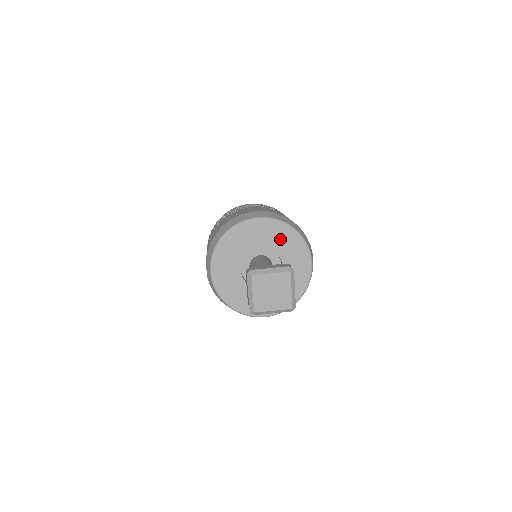
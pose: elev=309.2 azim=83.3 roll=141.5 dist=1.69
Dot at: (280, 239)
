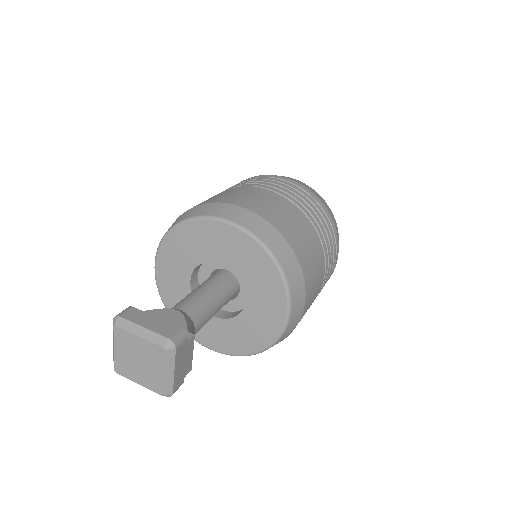
Dot at: (250, 264)
